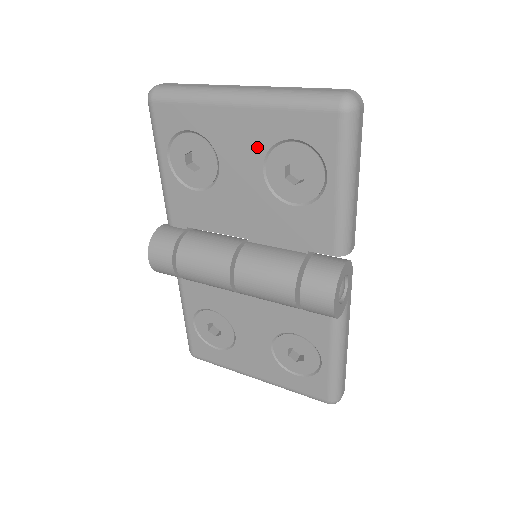
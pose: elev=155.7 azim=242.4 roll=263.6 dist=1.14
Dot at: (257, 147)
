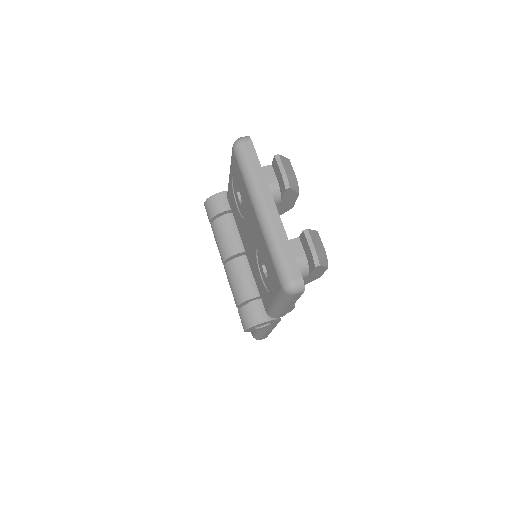
Dot at: (257, 239)
